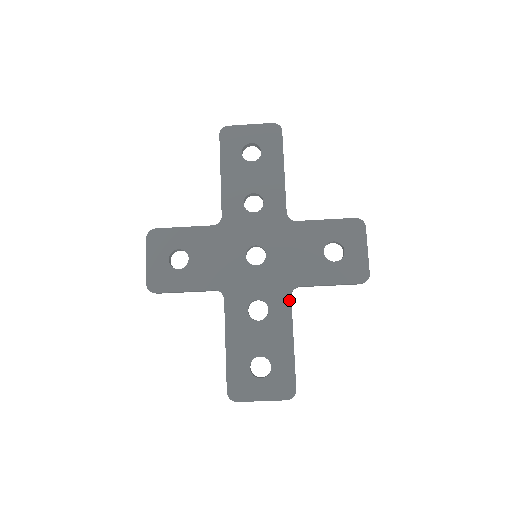
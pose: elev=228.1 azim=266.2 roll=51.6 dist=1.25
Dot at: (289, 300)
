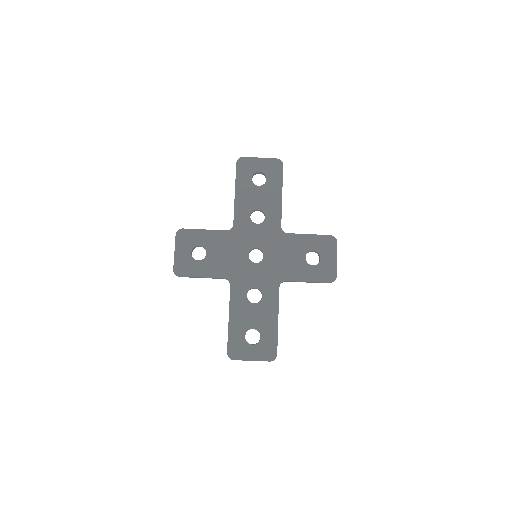
Dot at: (277, 290)
